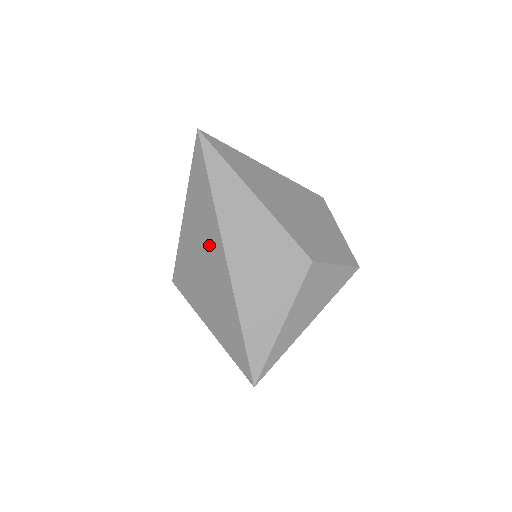
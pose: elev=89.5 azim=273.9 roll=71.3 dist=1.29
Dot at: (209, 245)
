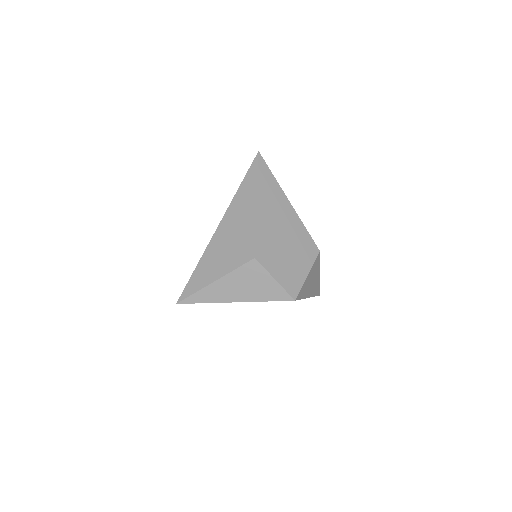
Dot at: occluded
